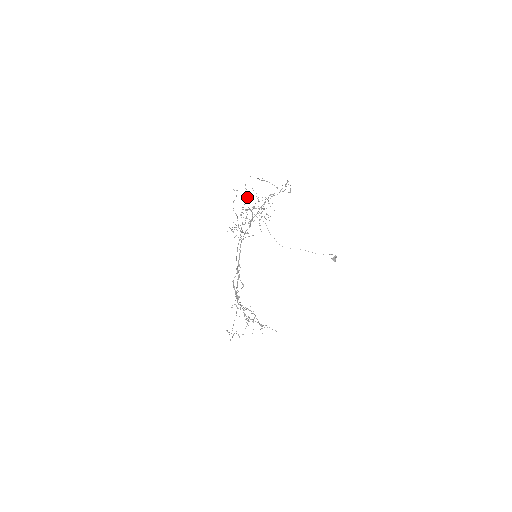
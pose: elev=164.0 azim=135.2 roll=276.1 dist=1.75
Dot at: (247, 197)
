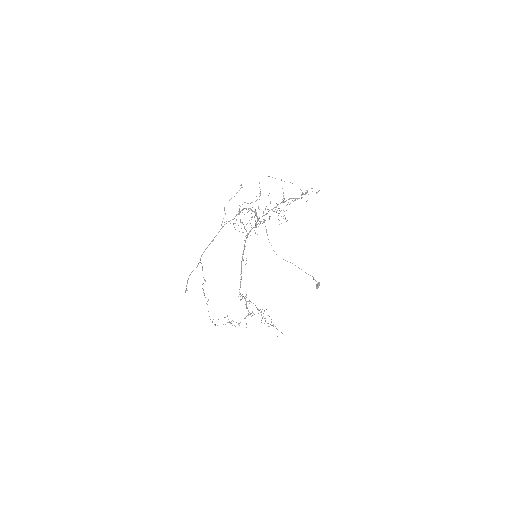
Dot at: (256, 196)
